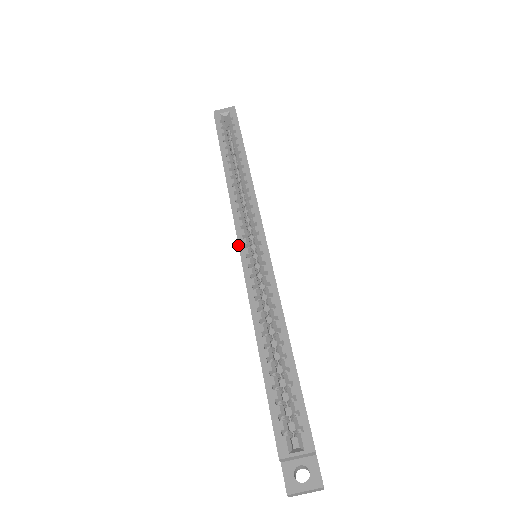
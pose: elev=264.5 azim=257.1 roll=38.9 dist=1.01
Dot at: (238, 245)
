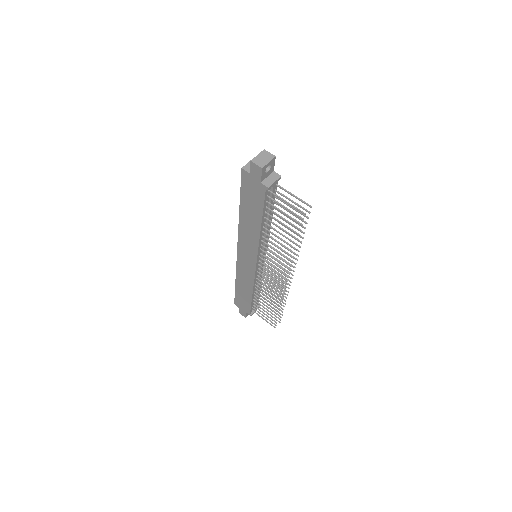
Dot at: (237, 251)
